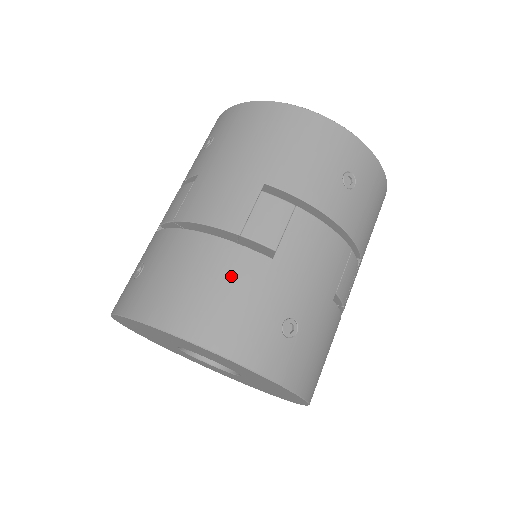
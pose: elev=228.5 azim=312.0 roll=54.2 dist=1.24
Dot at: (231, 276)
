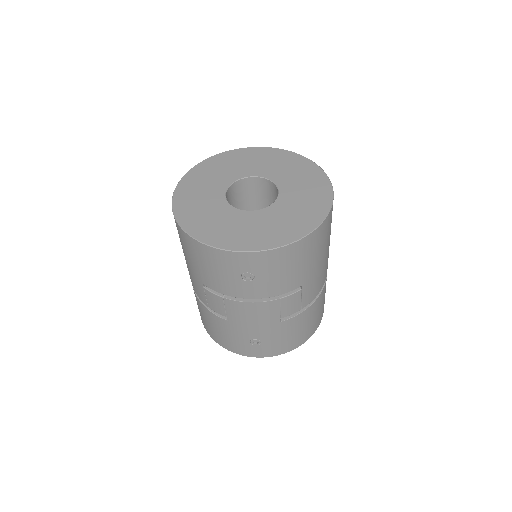
Dot at: (215, 324)
